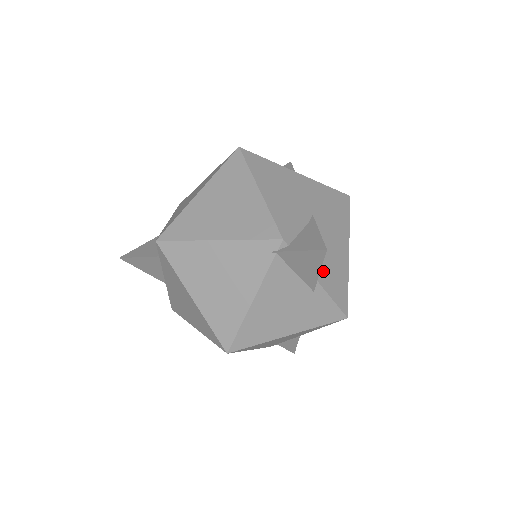
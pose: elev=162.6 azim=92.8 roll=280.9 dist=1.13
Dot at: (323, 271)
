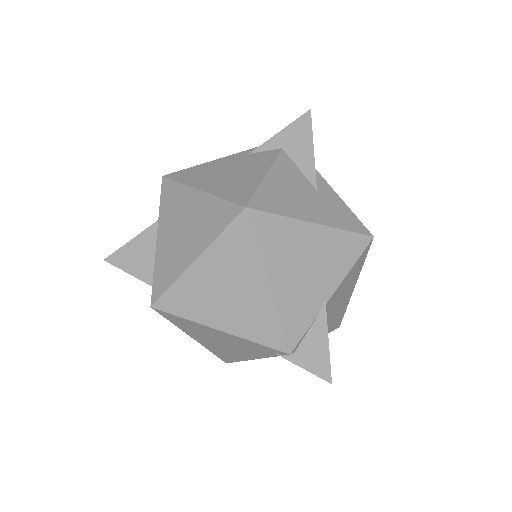
Dot at: occluded
